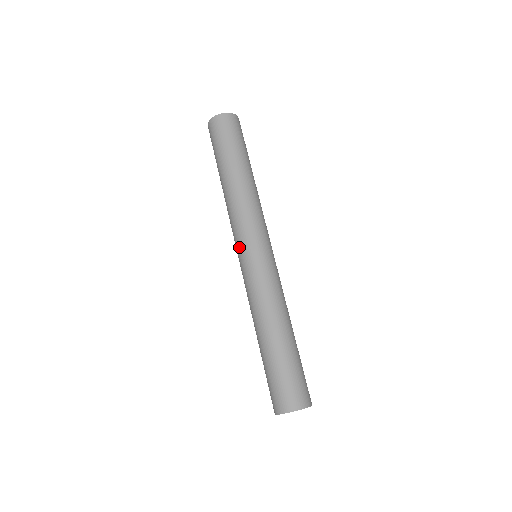
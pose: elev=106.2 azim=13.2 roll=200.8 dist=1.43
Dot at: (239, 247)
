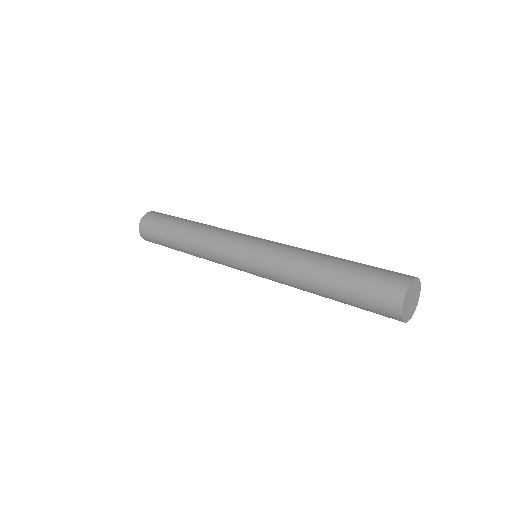
Dot at: (238, 247)
